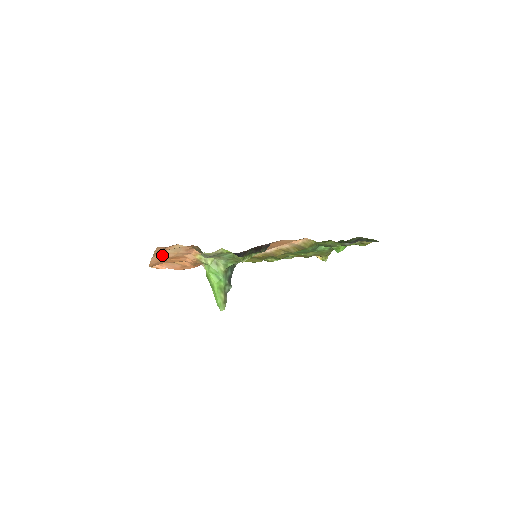
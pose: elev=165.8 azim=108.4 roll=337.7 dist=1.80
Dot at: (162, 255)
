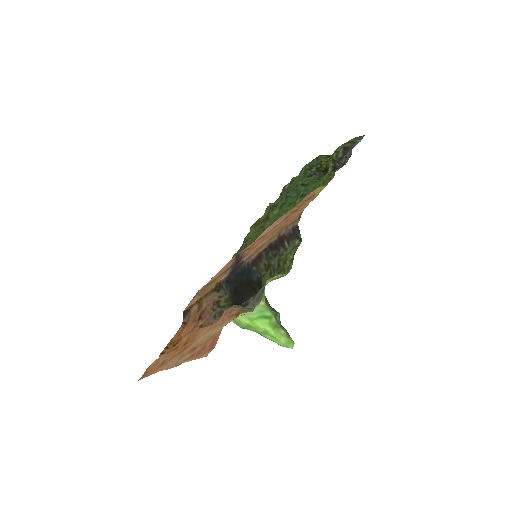
Dot at: occluded
